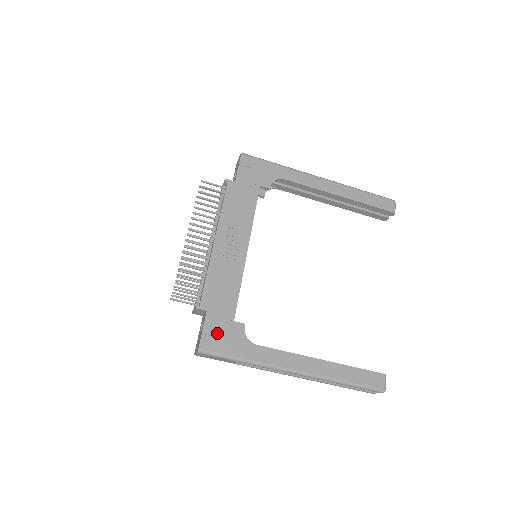
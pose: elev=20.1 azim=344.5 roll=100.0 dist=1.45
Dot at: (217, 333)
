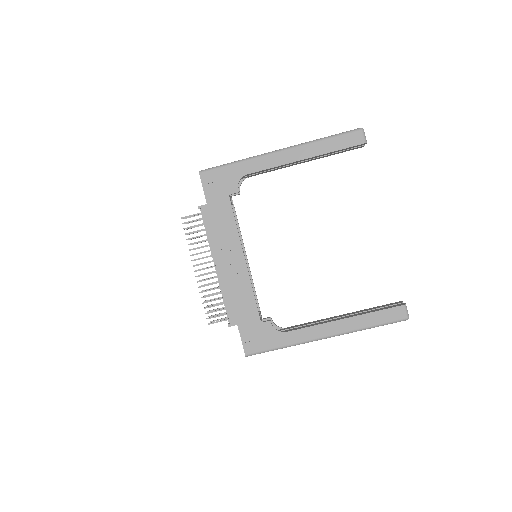
Dot at: (253, 337)
